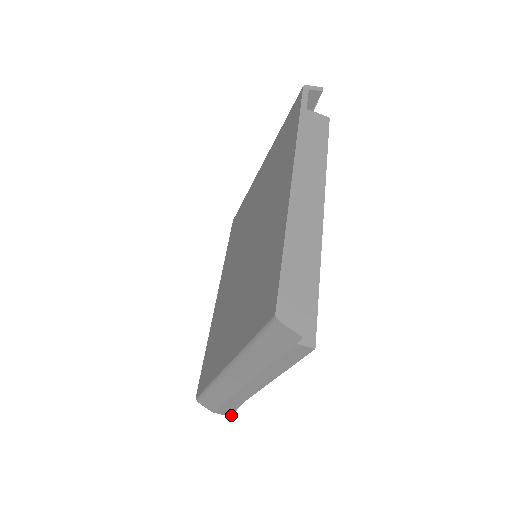
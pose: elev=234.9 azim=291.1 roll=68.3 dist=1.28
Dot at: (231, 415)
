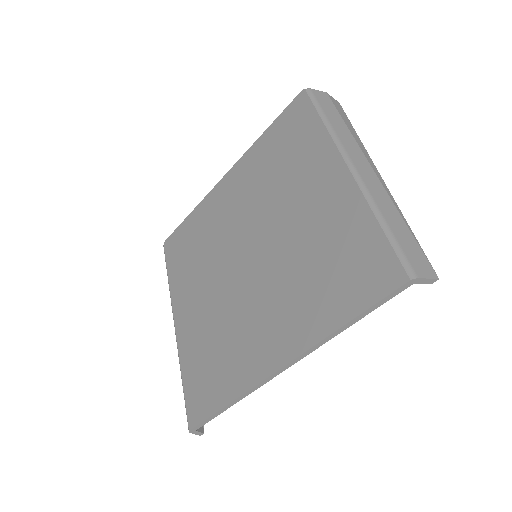
Dot at: occluded
